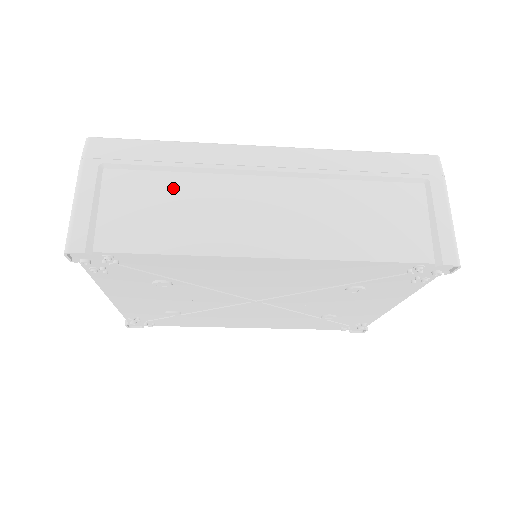
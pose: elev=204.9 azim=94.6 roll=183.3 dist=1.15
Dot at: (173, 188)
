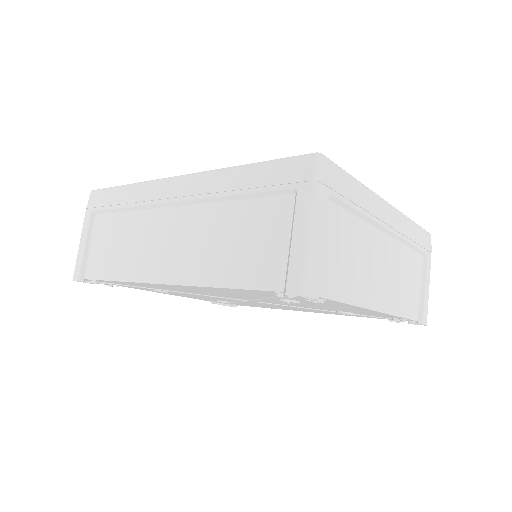
Dot at: (123, 226)
